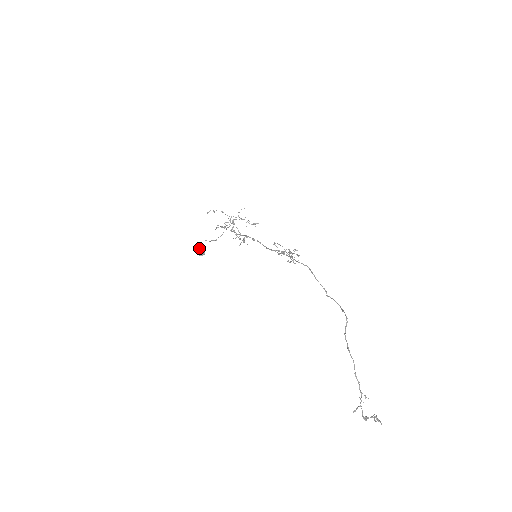
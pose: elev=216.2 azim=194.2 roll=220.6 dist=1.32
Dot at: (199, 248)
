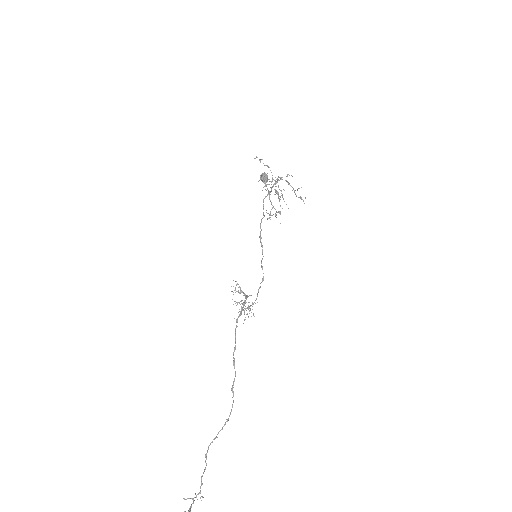
Dot at: (263, 173)
